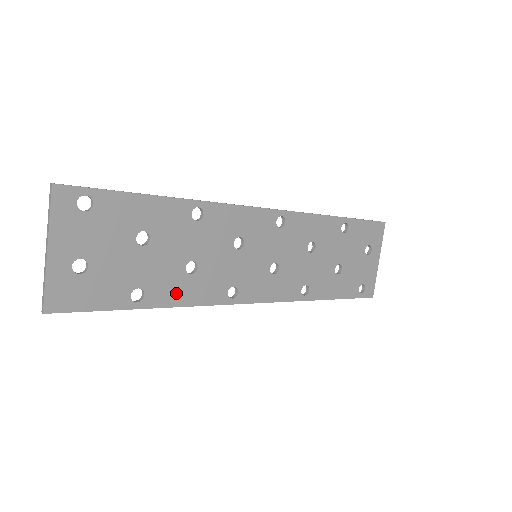
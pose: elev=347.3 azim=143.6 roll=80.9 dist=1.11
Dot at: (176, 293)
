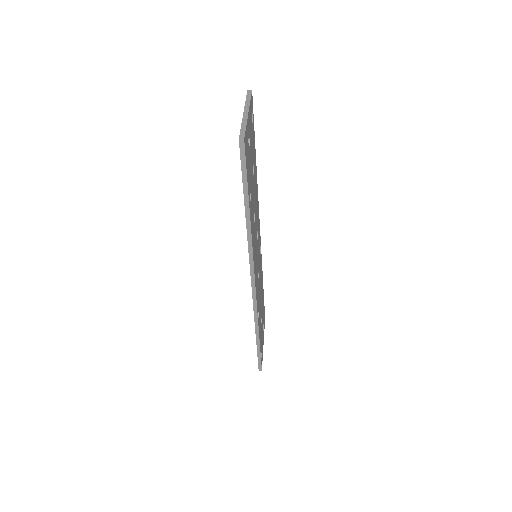
Dot at: (252, 223)
